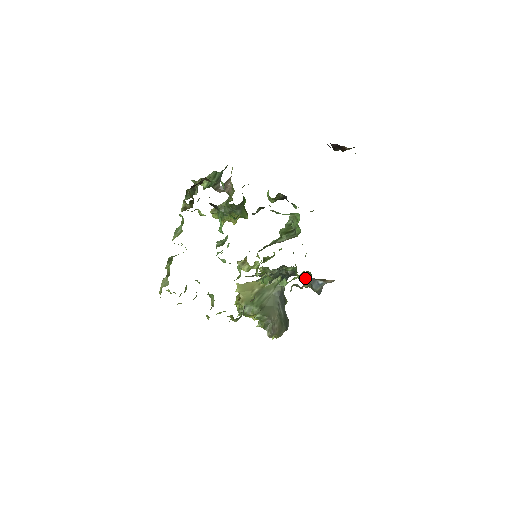
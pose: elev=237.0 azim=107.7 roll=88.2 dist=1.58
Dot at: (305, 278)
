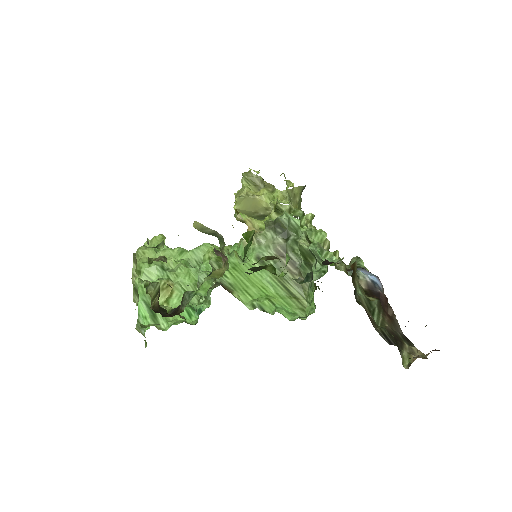
Dot at: occluded
